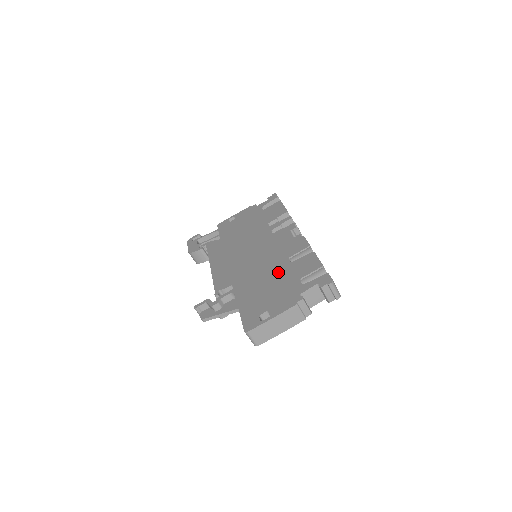
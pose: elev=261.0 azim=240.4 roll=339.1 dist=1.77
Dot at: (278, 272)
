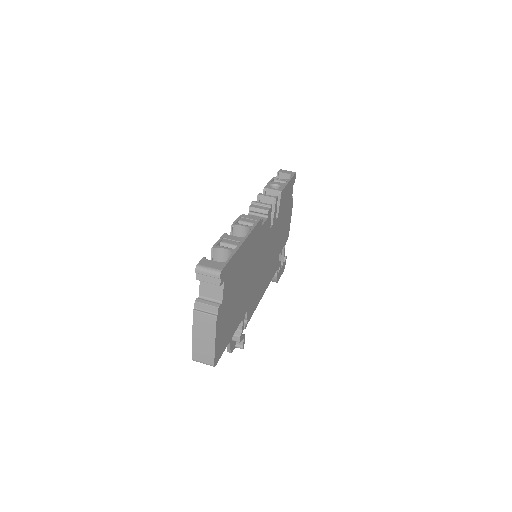
Dot at: occluded
